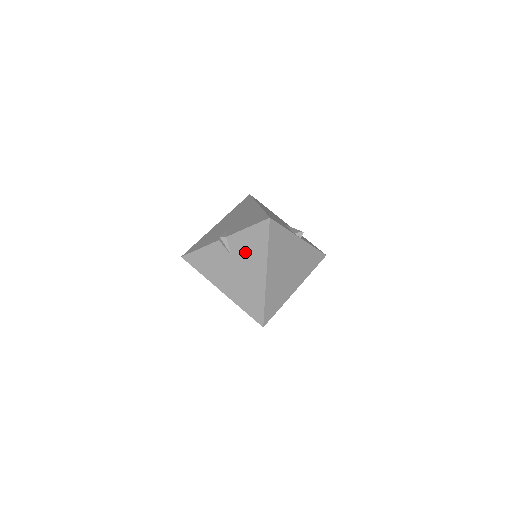
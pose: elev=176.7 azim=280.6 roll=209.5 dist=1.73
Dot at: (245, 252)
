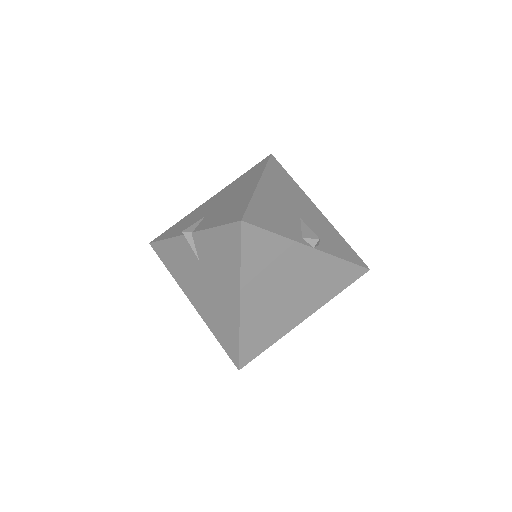
Dot at: (214, 262)
